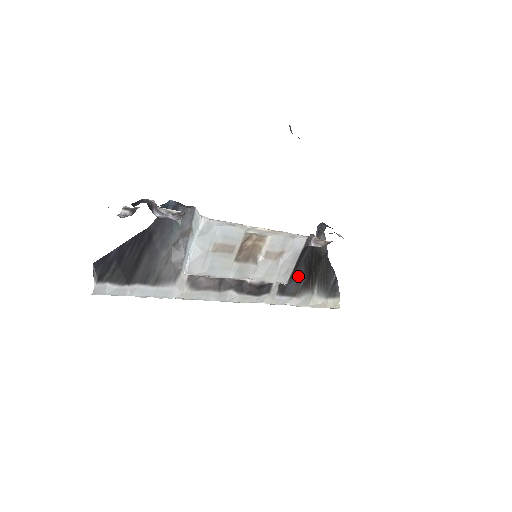
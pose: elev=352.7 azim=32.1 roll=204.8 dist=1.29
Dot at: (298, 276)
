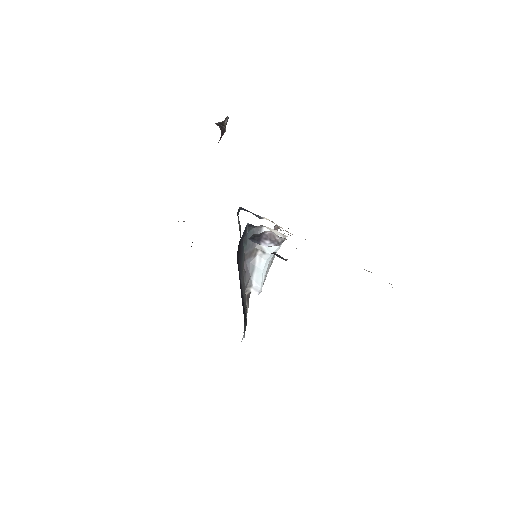
Dot at: occluded
